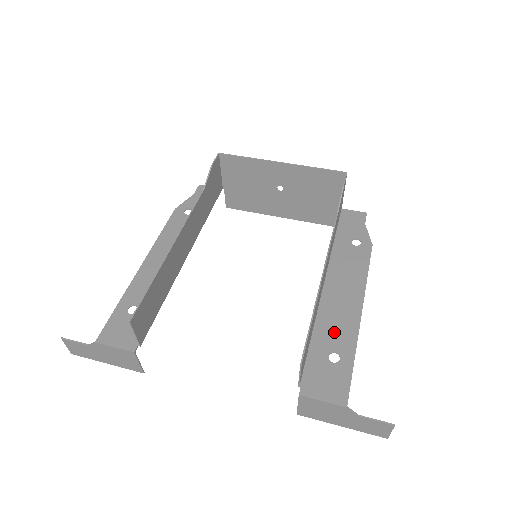
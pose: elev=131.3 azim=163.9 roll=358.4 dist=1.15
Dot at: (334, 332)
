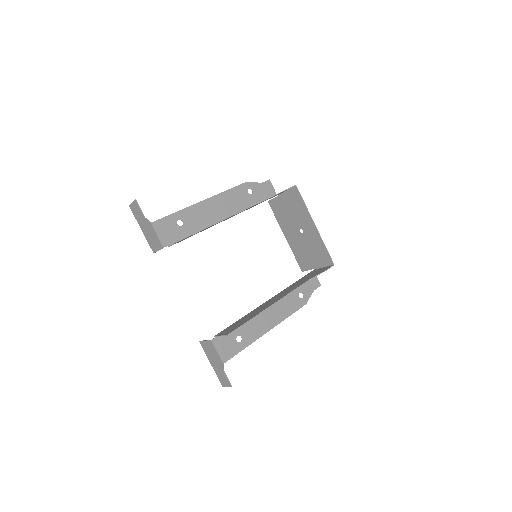
Dot at: (250, 328)
